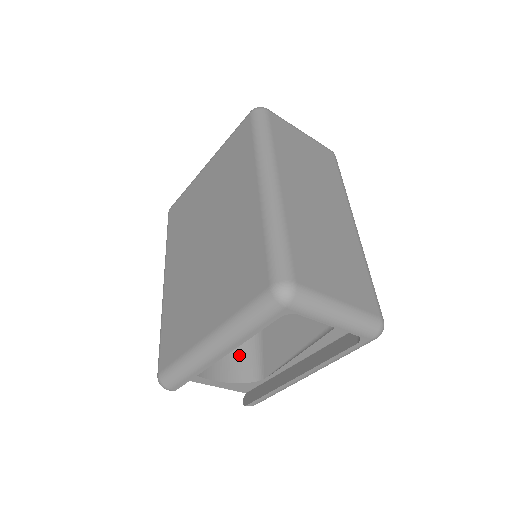
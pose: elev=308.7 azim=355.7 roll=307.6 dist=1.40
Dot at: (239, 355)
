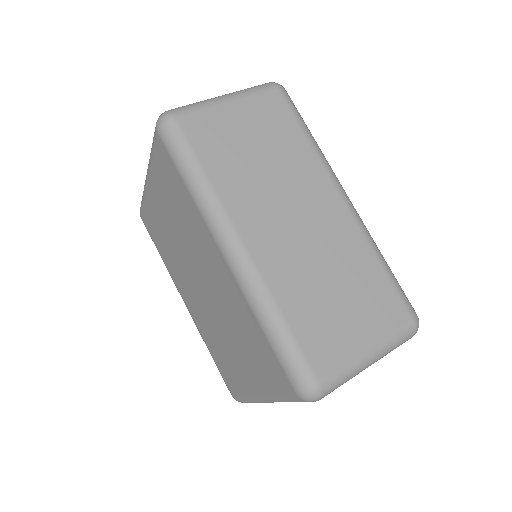
Dot at: occluded
